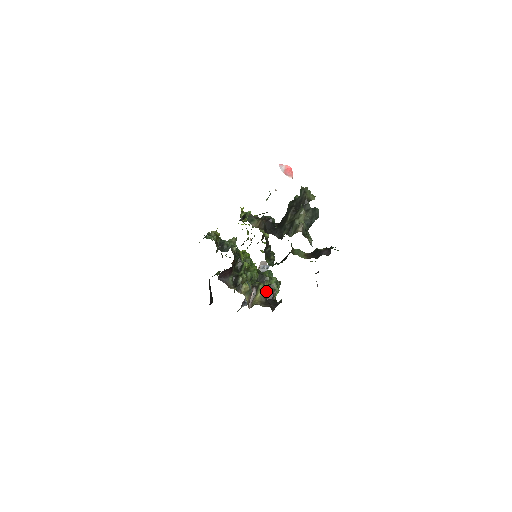
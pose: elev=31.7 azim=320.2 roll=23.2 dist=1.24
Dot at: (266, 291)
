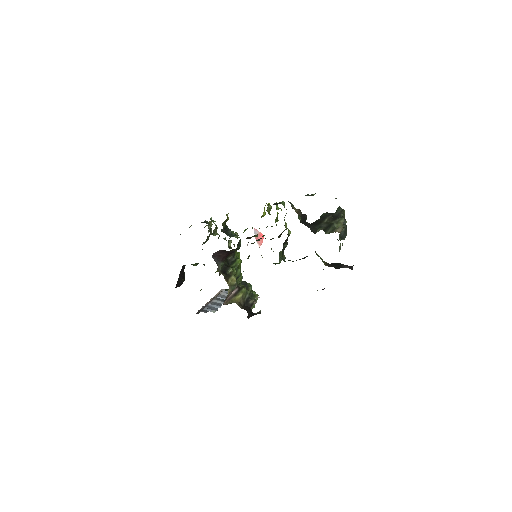
Dot at: (247, 297)
